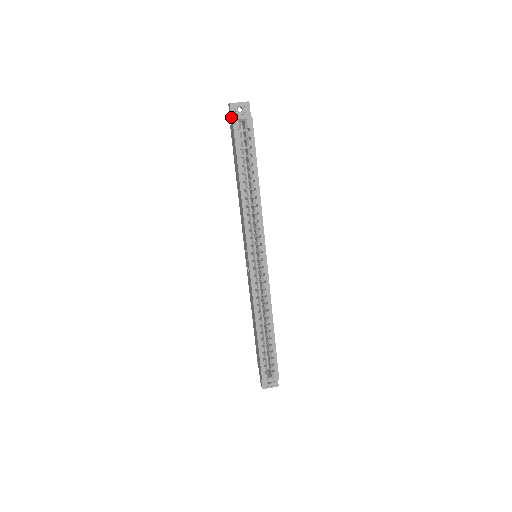
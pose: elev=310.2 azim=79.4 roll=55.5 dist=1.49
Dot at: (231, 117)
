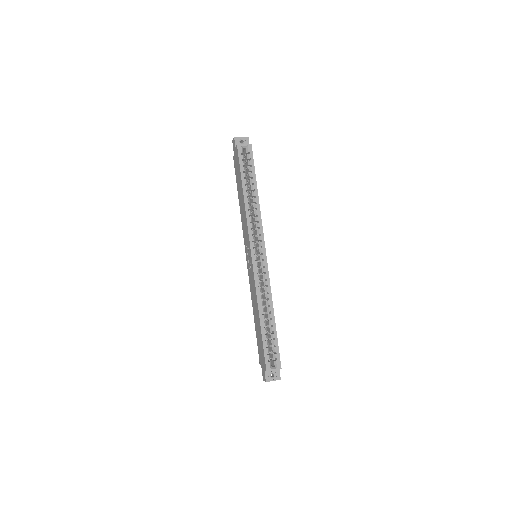
Dot at: (235, 146)
